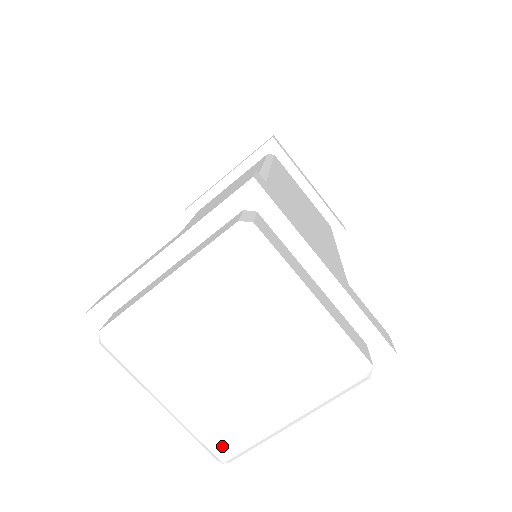
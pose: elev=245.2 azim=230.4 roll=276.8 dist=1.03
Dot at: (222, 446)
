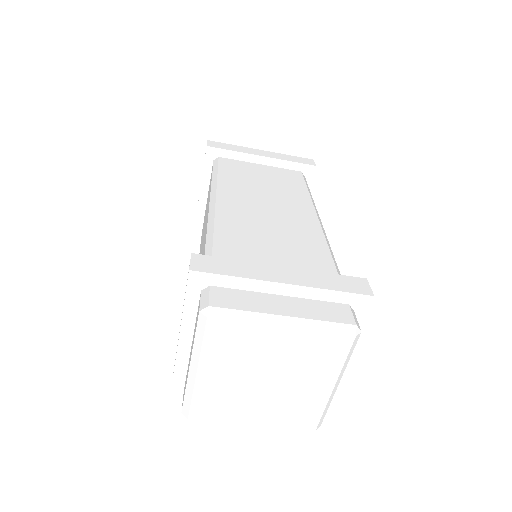
Dot at: (200, 411)
